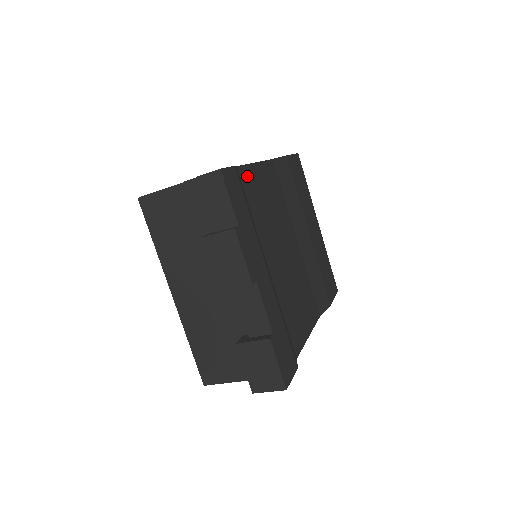
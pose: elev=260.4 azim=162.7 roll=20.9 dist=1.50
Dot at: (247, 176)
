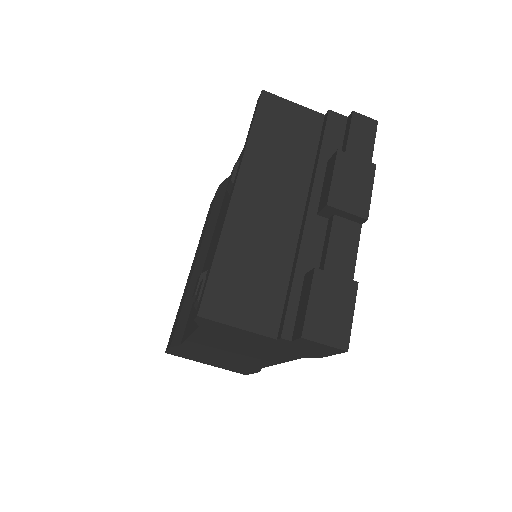
Dot at: occluded
